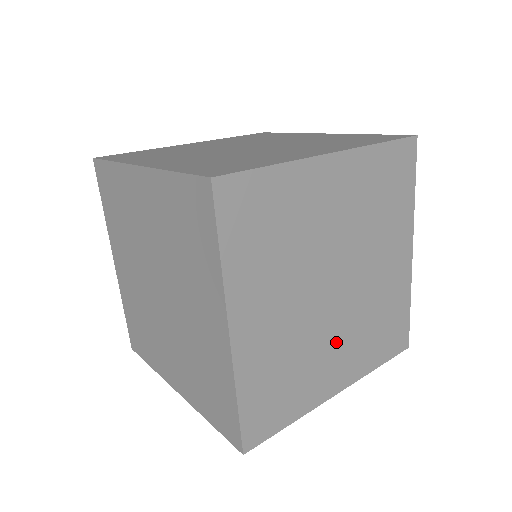
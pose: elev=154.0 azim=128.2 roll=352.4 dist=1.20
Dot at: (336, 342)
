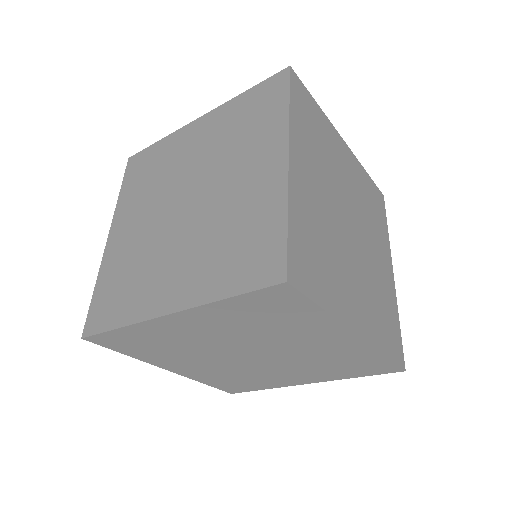
Dot at: (373, 252)
